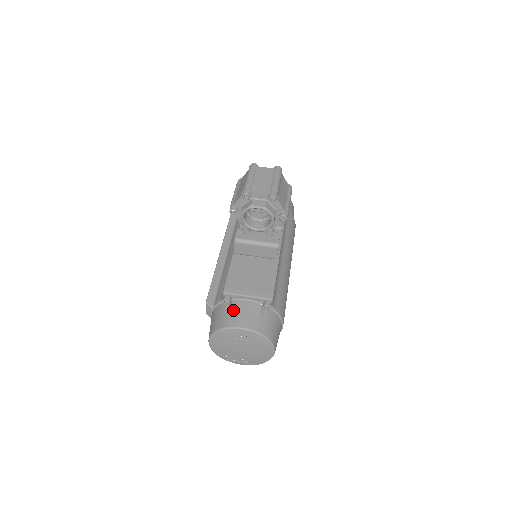
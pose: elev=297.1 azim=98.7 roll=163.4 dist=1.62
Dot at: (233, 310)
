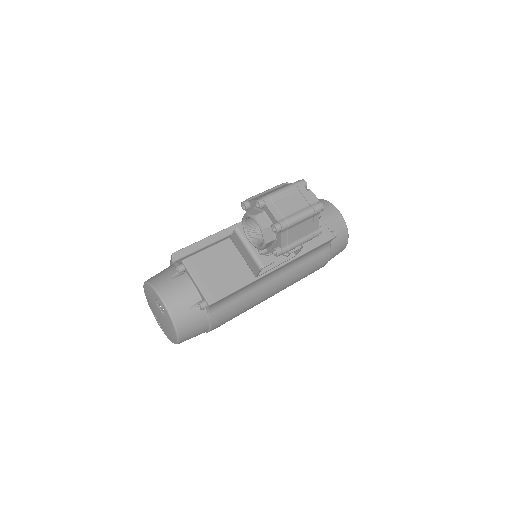
Dot at: (175, 281)
